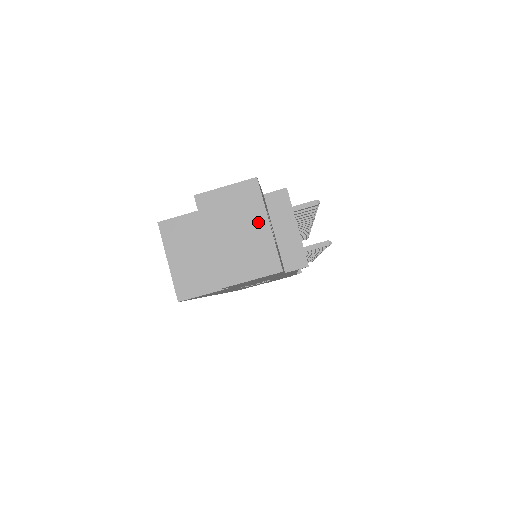
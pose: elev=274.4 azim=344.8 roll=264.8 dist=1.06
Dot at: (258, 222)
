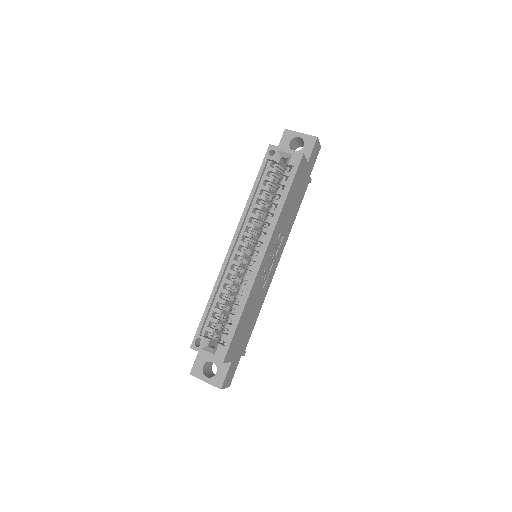
Dot at: occluded
